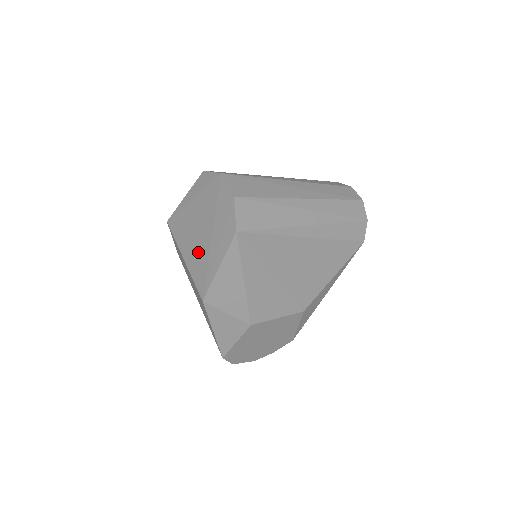
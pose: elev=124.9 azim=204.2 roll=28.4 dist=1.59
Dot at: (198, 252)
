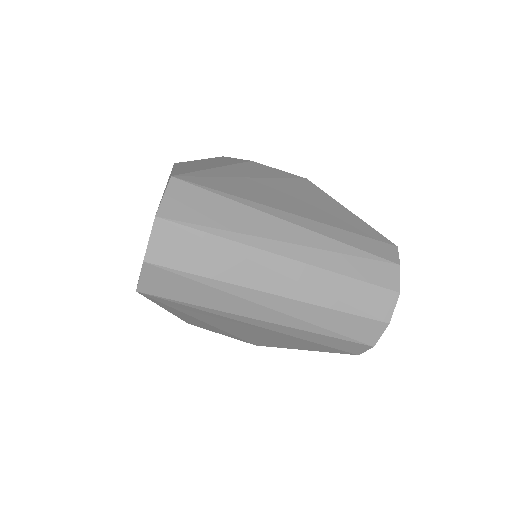
Dot at: occluded
